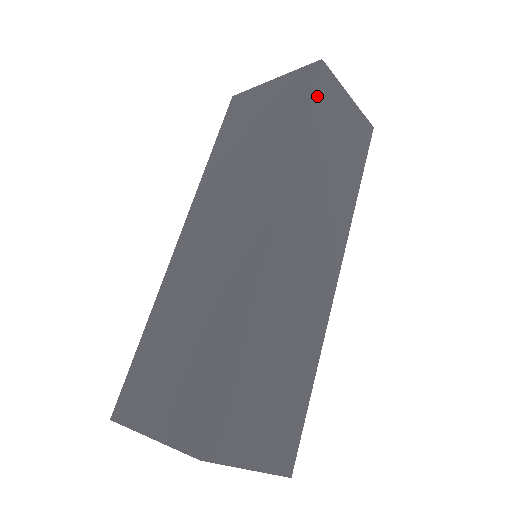
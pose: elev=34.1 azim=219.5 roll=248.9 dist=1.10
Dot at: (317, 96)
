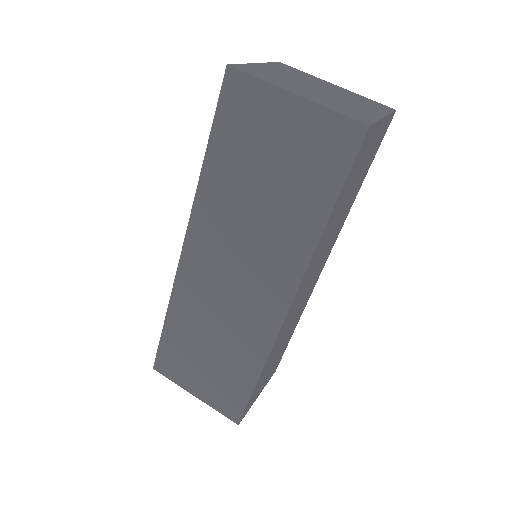
Dot at: (351, 171)
